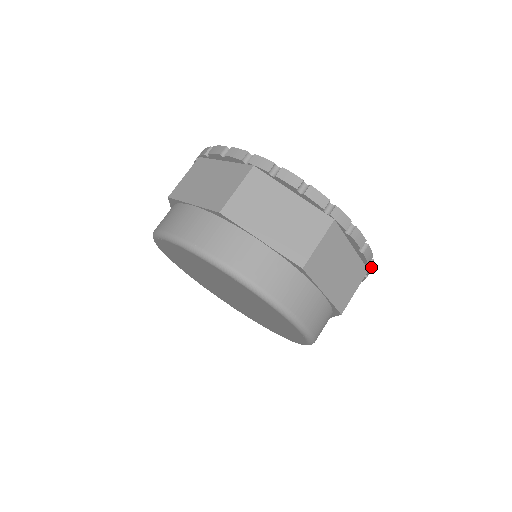
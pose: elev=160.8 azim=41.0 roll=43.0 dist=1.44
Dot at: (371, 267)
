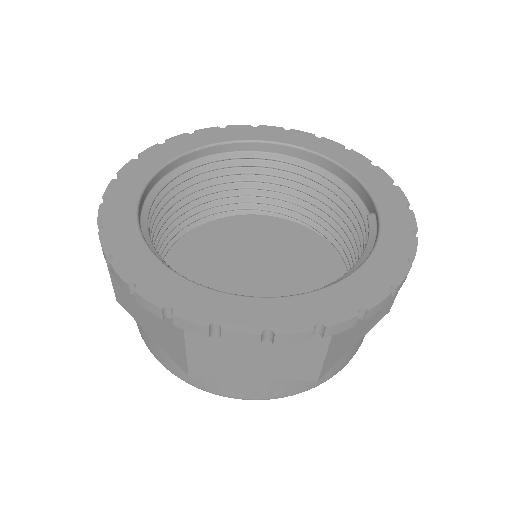
Dot at: (339, 327)
